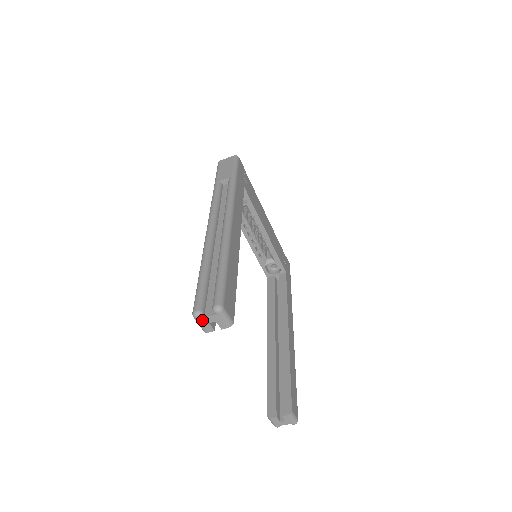
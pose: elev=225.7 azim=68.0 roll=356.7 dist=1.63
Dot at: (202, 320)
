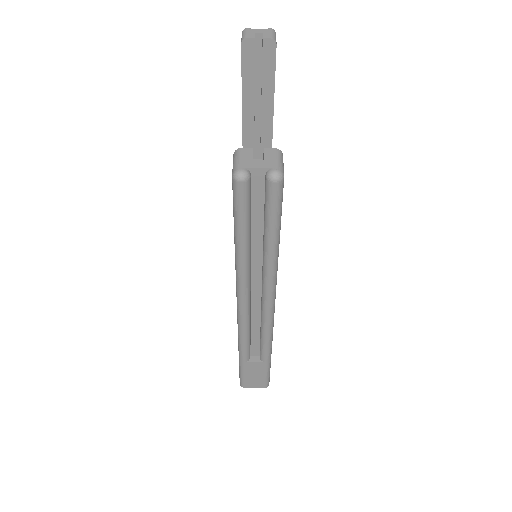
Dot at: (250, 30)
